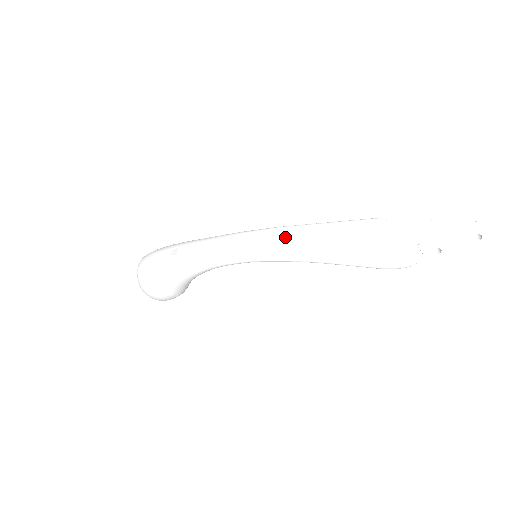
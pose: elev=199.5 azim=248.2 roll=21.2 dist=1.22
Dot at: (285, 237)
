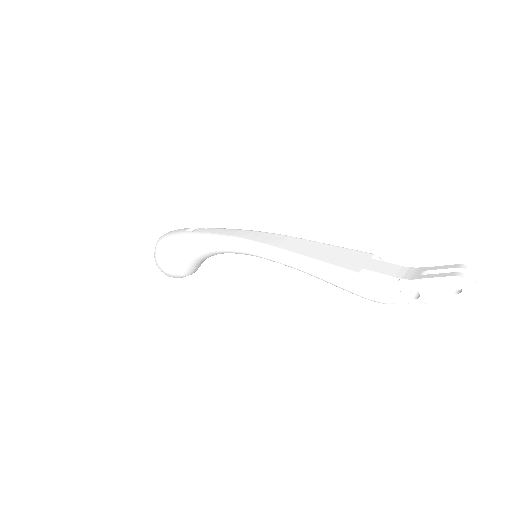
Dot at: (284, 241)
